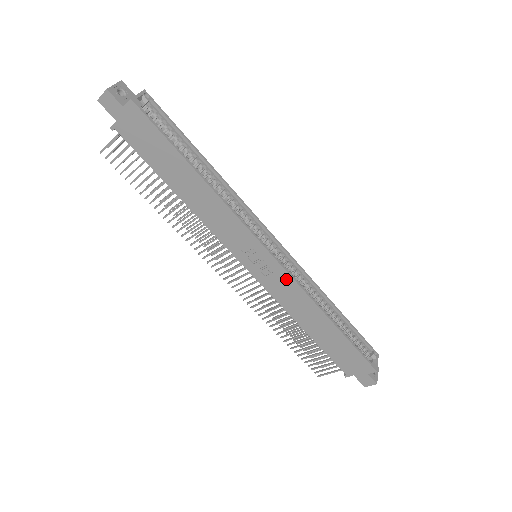
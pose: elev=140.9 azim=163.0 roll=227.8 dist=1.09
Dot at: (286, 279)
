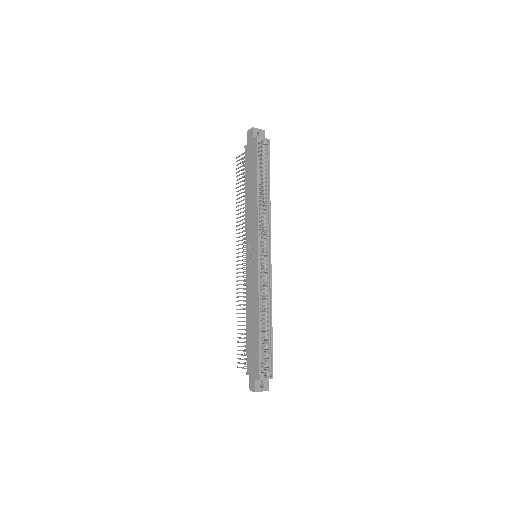
Dot at: (256, 275)
